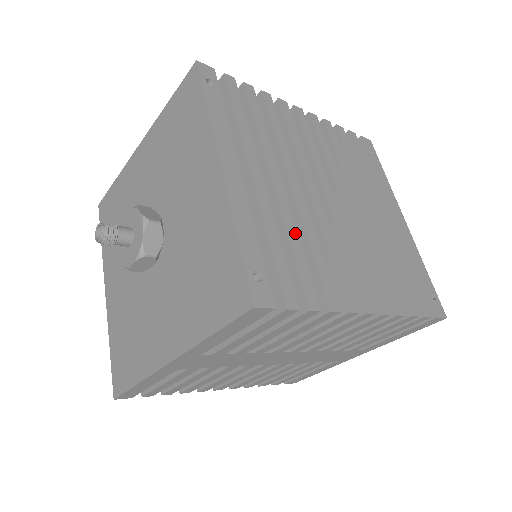
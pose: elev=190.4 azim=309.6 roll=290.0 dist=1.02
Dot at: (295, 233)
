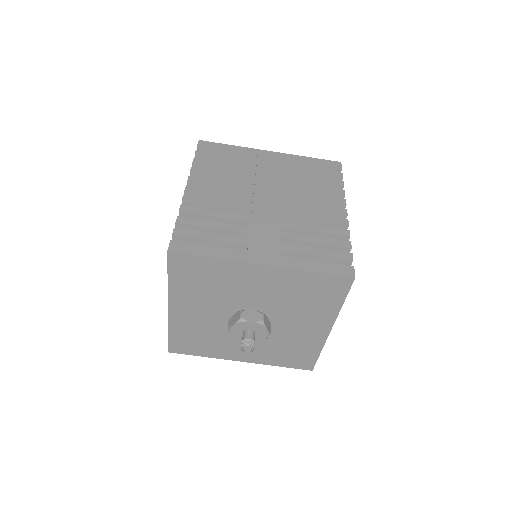
Dot at: occluded
